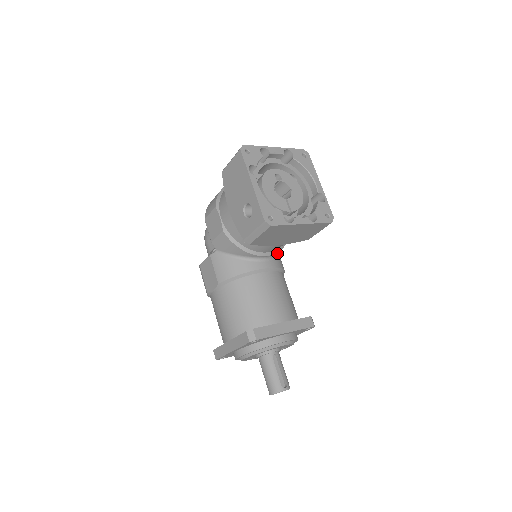
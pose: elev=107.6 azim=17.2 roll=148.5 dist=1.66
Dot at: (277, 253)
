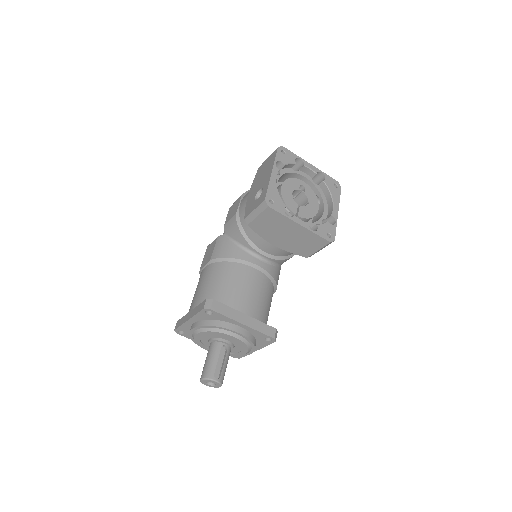
Dot at: (277, 264)
